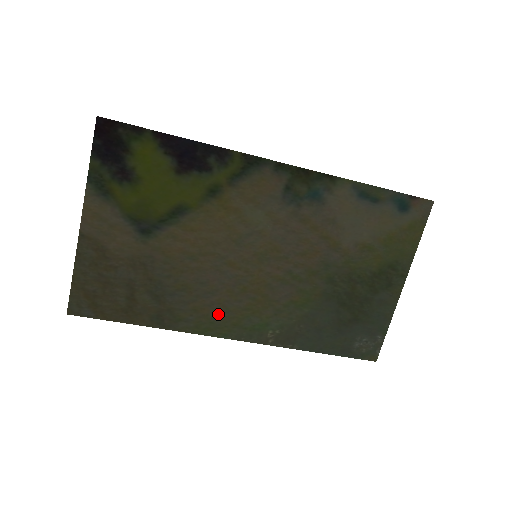
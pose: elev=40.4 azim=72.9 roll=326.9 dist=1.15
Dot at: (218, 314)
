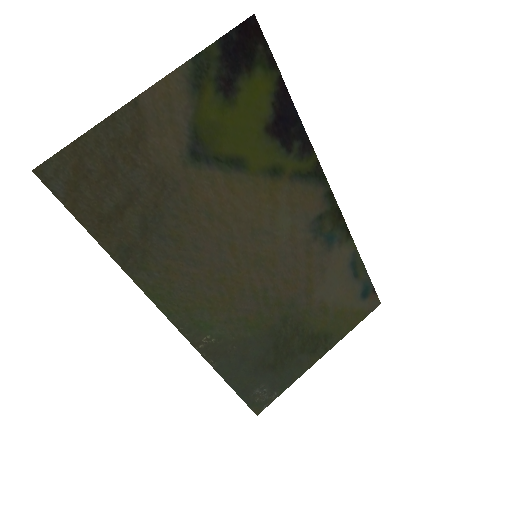
Dot at: (182, 288)
